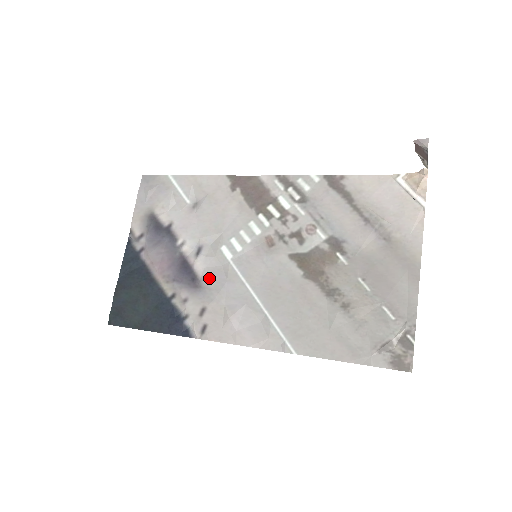
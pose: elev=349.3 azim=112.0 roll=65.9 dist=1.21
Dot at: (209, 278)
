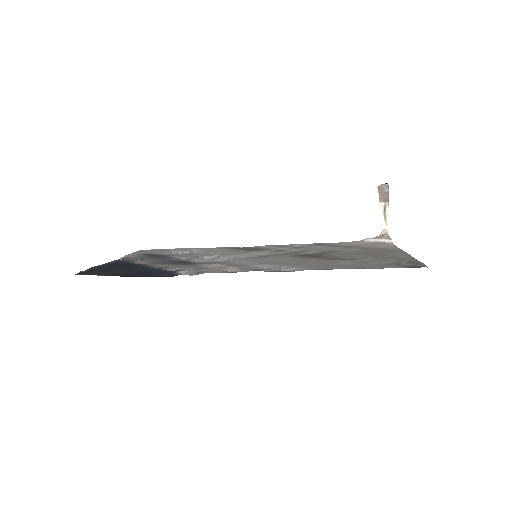
Dot at: (207, 262)
